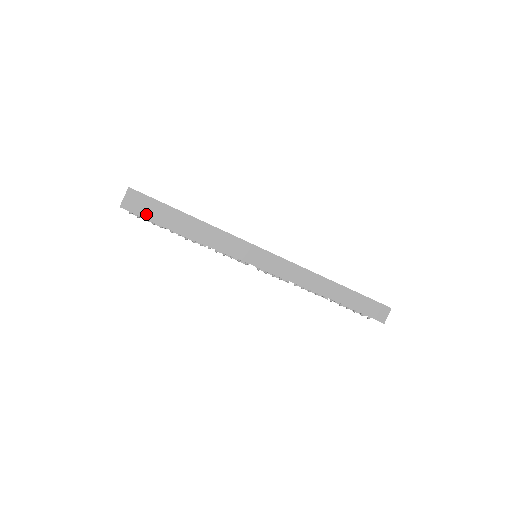
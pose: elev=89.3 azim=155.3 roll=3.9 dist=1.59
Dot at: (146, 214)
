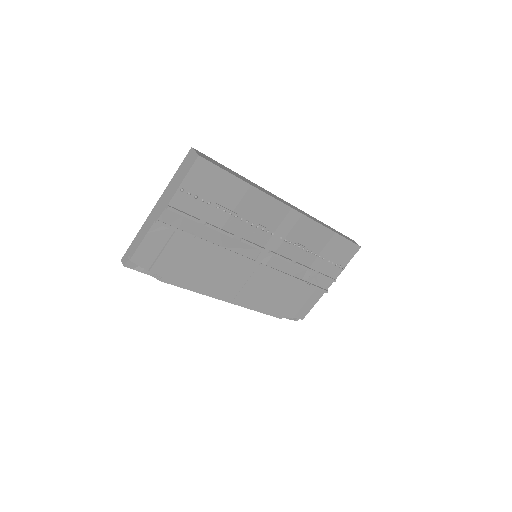
Dot at: (217, 165)
